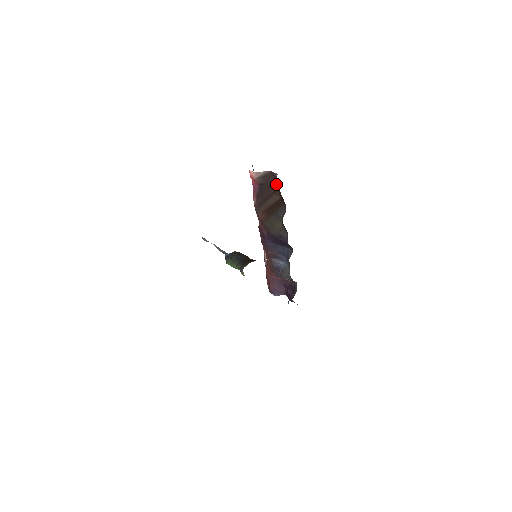
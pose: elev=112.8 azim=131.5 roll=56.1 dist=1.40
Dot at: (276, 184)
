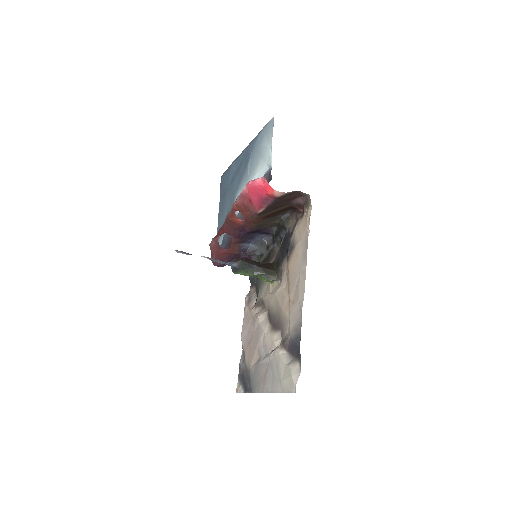
Dot at: (296, 198)
